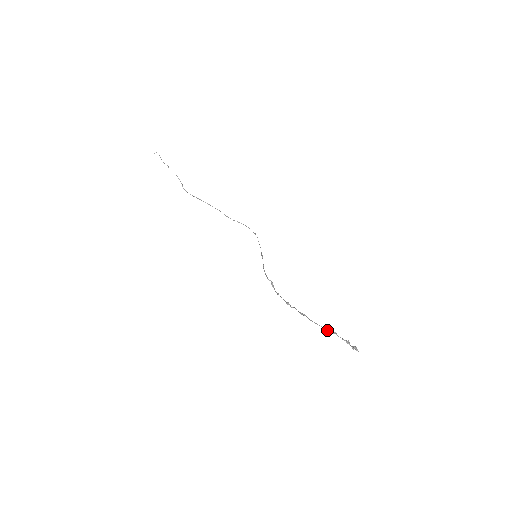
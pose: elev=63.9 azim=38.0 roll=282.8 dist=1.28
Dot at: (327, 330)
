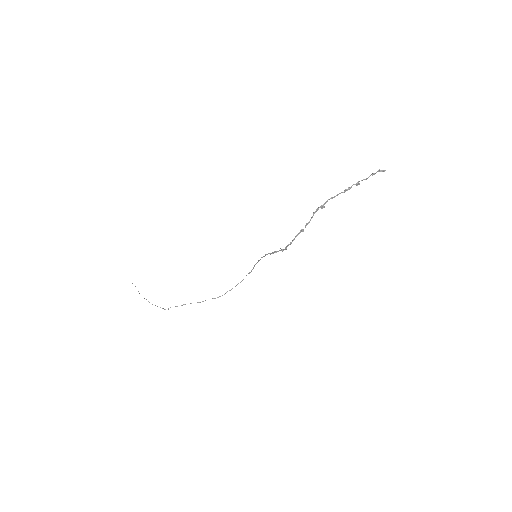
Dot at: (348, 189)
